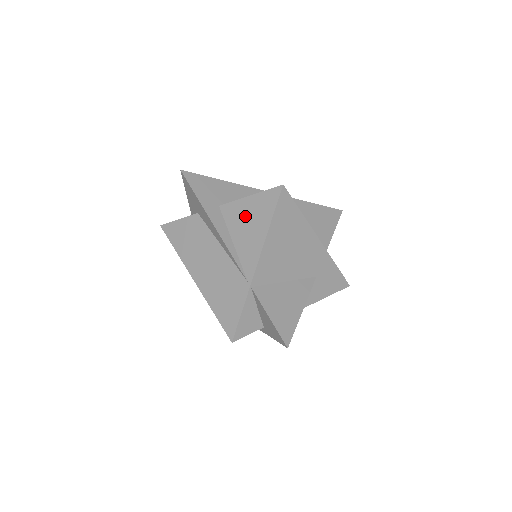
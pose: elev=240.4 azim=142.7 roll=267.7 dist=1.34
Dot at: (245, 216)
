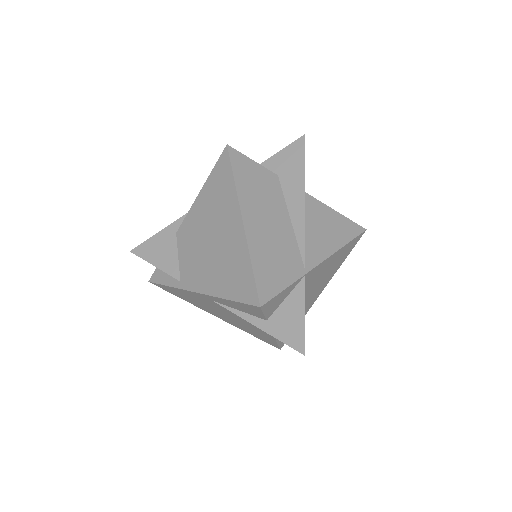
Dot at: (325, 220)
